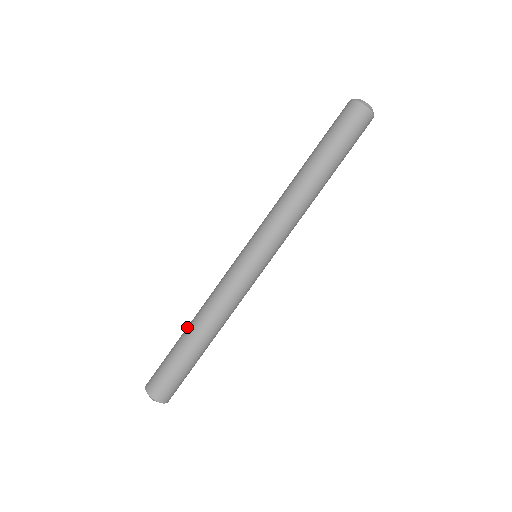
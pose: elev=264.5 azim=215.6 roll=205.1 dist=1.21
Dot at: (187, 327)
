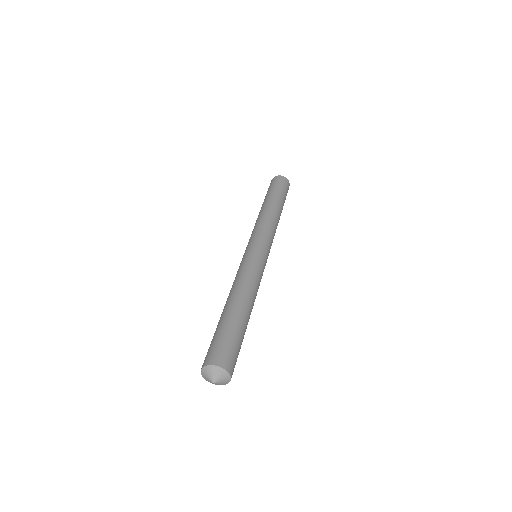
Dot at: occluded
